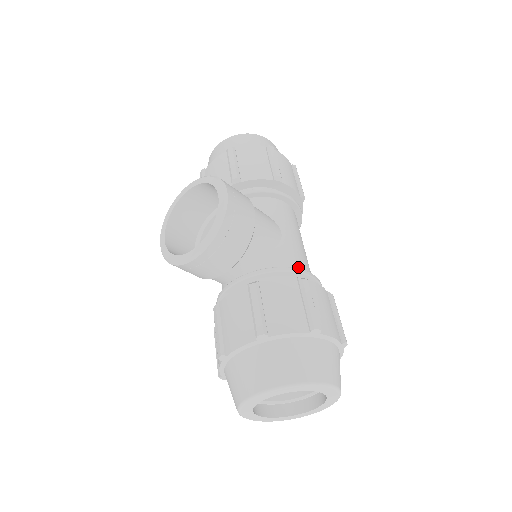
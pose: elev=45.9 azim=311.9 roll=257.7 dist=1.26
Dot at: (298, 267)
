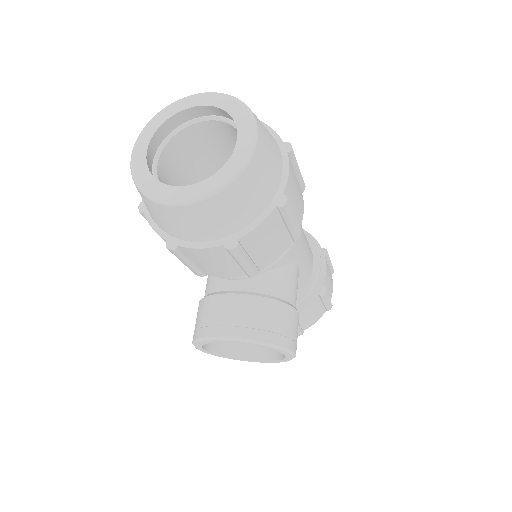
Dot at: (310, 271)
